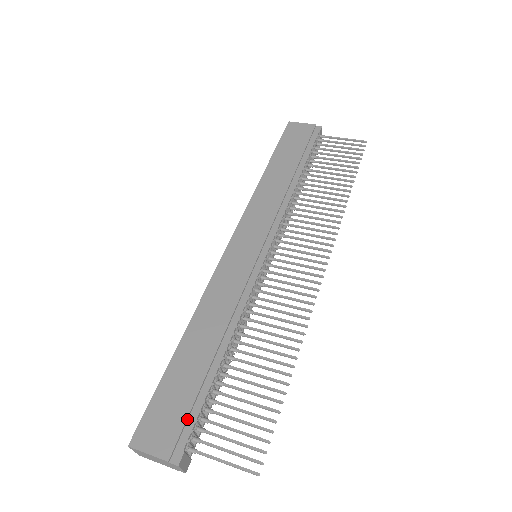
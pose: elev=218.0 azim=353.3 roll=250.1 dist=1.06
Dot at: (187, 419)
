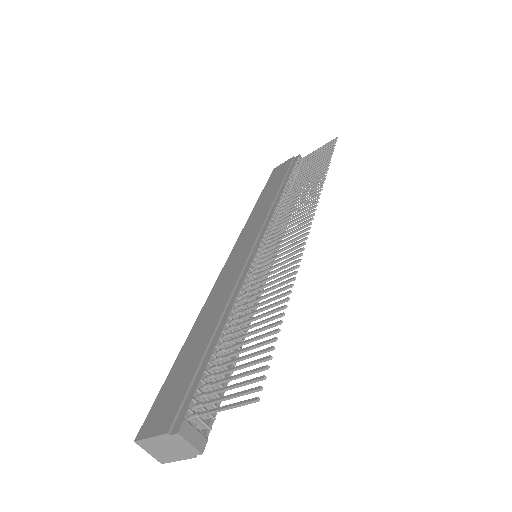
Dot at: (188, 391)
